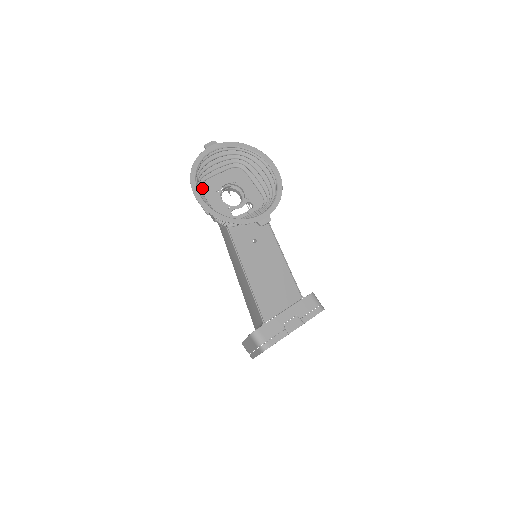
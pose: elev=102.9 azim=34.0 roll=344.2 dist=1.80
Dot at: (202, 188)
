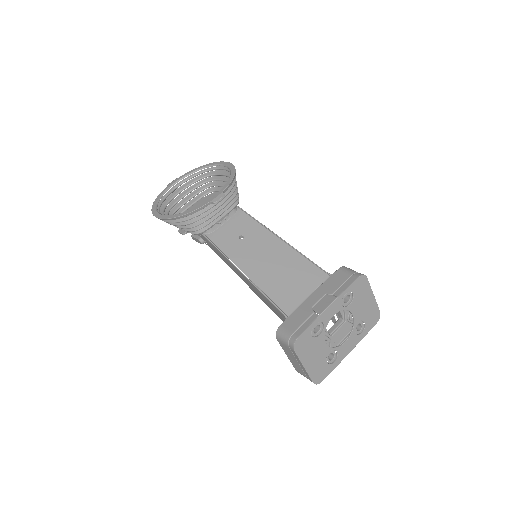
Dot at: occluded
